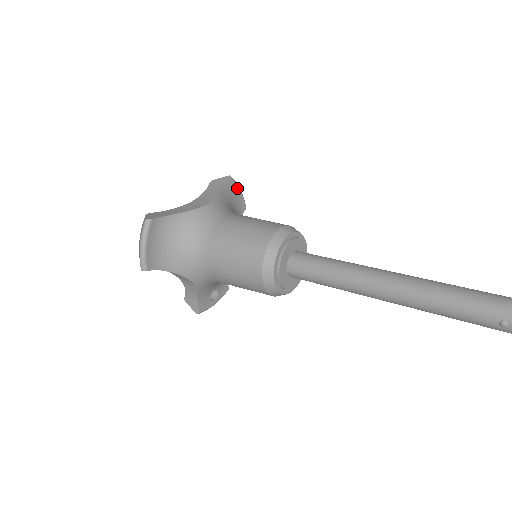
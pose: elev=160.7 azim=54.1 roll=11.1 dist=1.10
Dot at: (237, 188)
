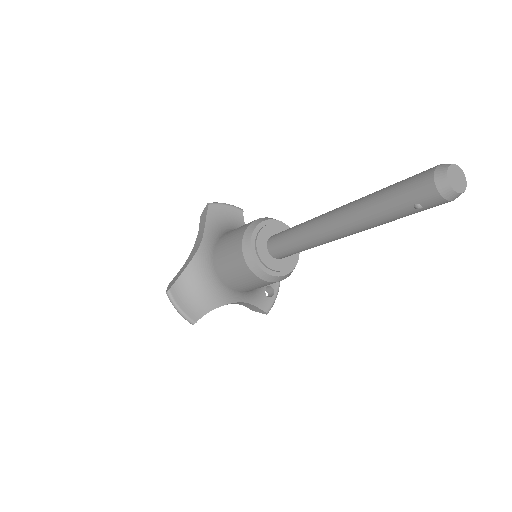
Dot at: (221, 206)
